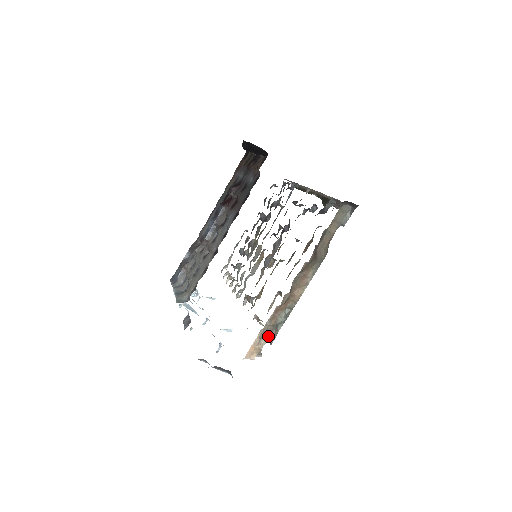
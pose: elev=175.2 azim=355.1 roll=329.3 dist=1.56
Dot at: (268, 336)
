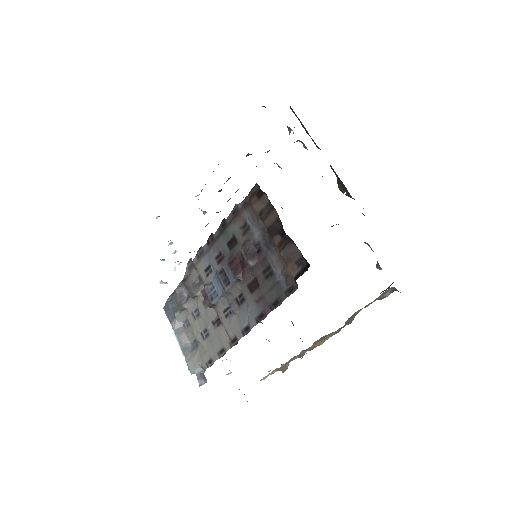
Dot at: (281, 370)
